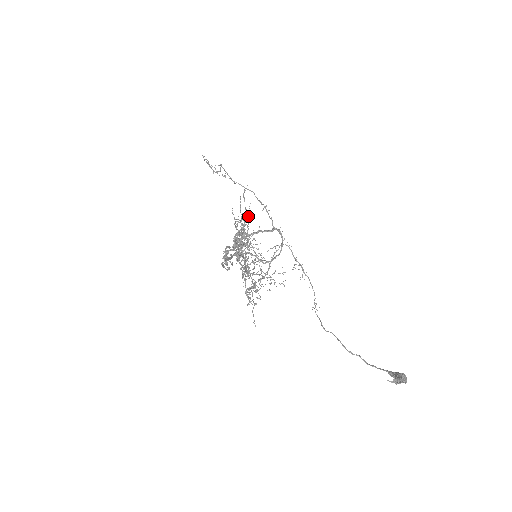
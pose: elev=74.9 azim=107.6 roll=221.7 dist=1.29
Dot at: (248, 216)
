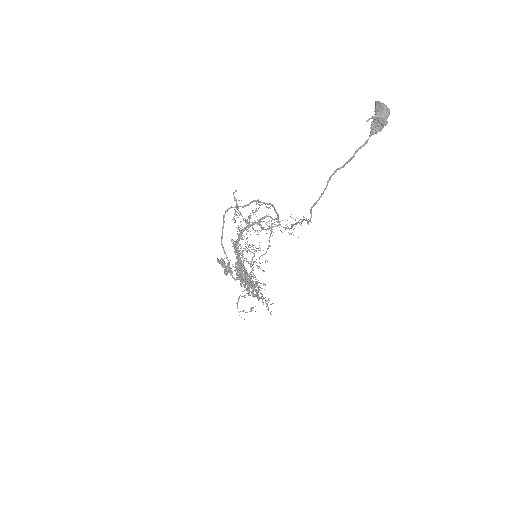
Dot at: occluded
